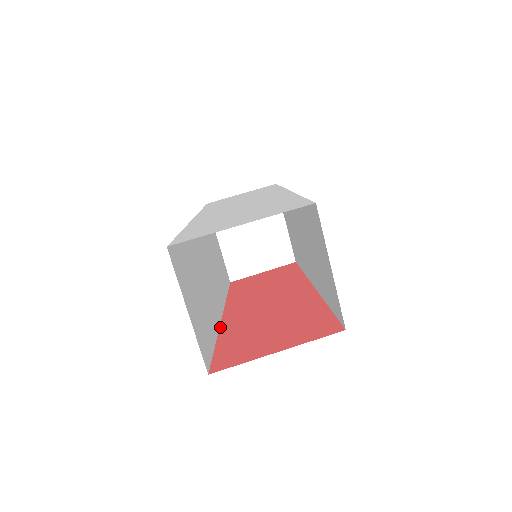
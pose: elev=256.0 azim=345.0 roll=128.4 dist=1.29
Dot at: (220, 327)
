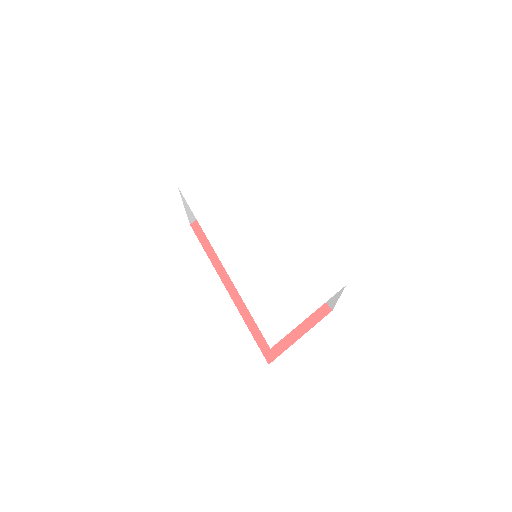
Dot at: (236, 306)
